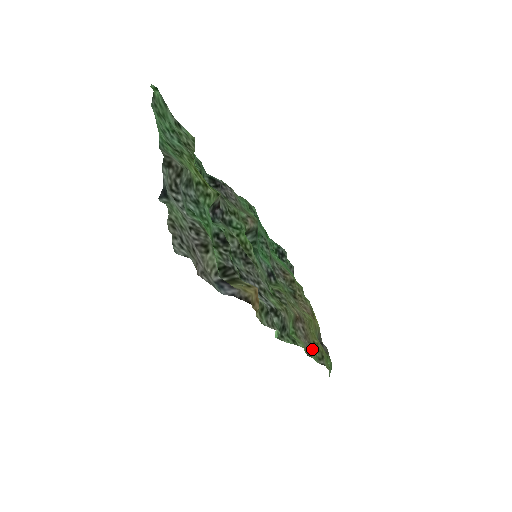
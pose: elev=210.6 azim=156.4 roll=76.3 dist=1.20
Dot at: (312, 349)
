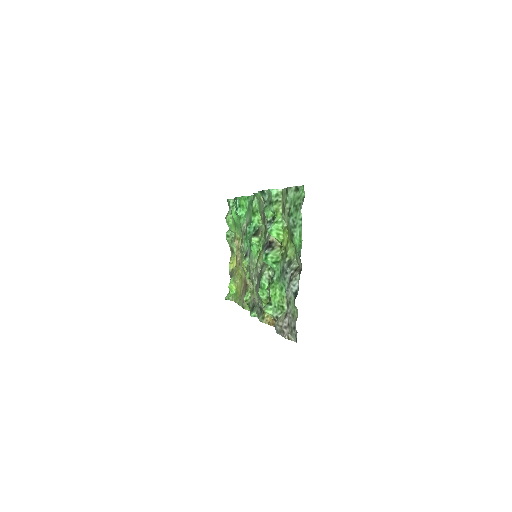
Dot at: occluded
